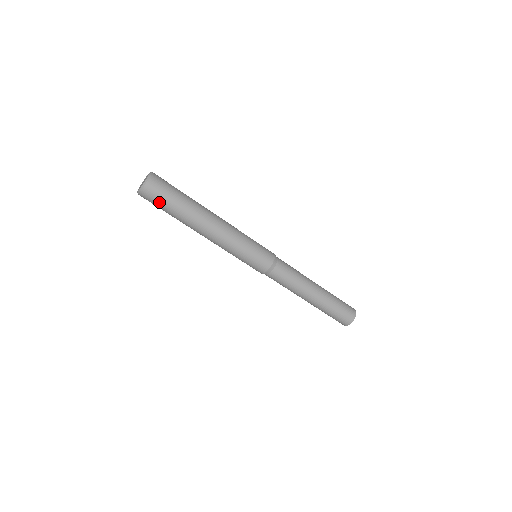
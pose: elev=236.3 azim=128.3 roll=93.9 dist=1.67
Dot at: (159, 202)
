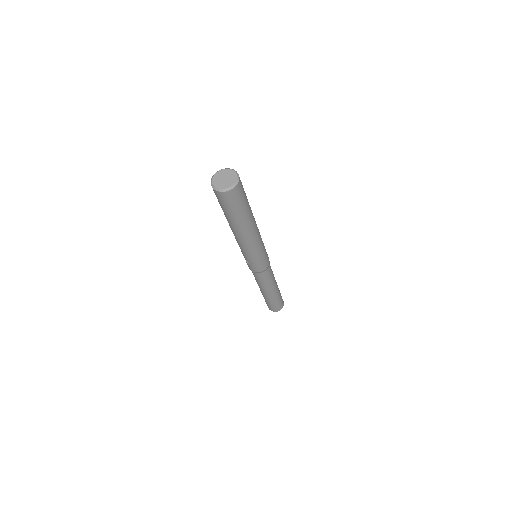
Dot at: (238, 202)
